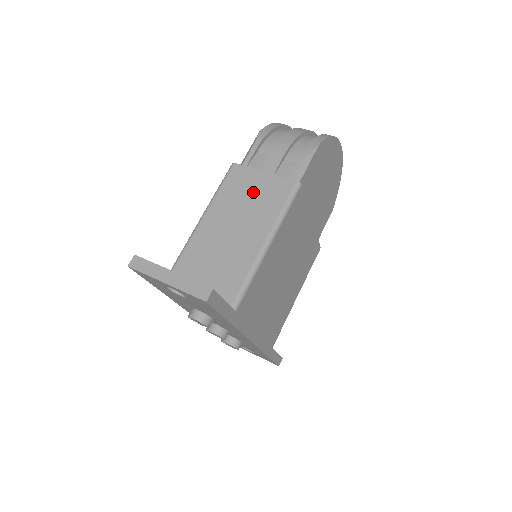
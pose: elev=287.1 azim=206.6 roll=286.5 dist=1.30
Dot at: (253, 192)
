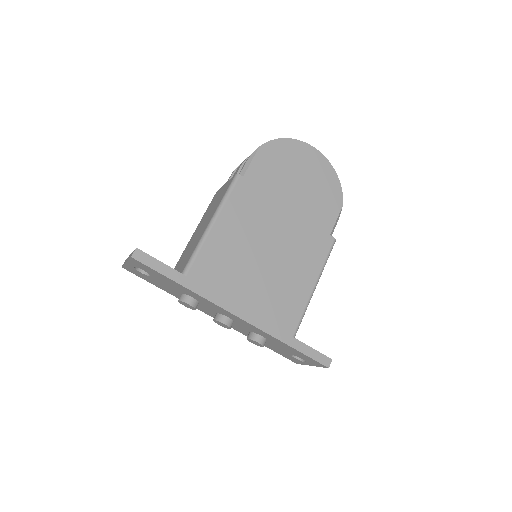
Dot at: (217, 199)
